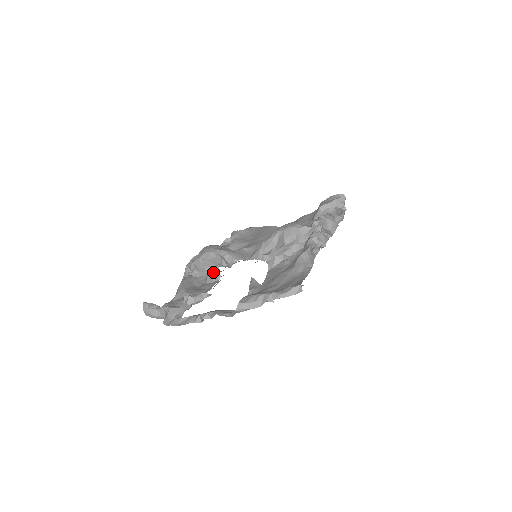
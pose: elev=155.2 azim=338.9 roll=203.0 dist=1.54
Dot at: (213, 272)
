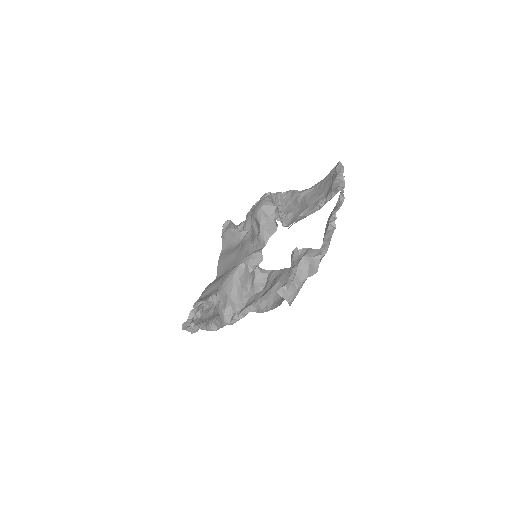
Dot at: (259, 273)
